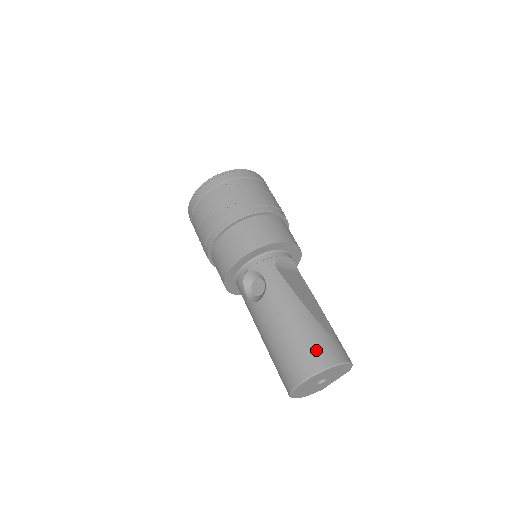
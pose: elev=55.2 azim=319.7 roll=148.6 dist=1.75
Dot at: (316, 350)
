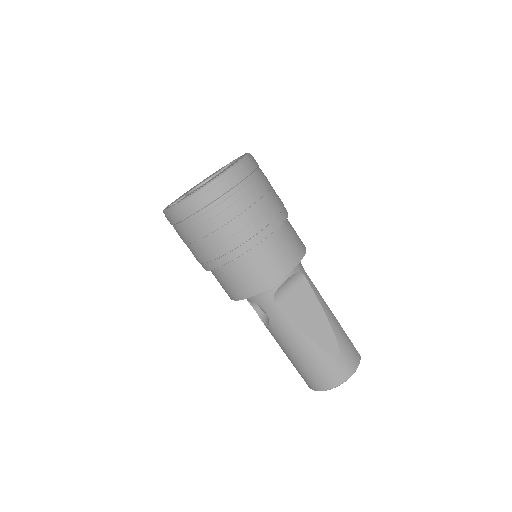
Dot at: (322, 376)
